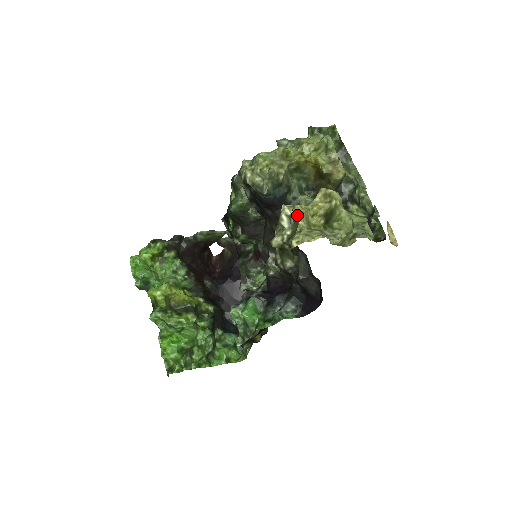
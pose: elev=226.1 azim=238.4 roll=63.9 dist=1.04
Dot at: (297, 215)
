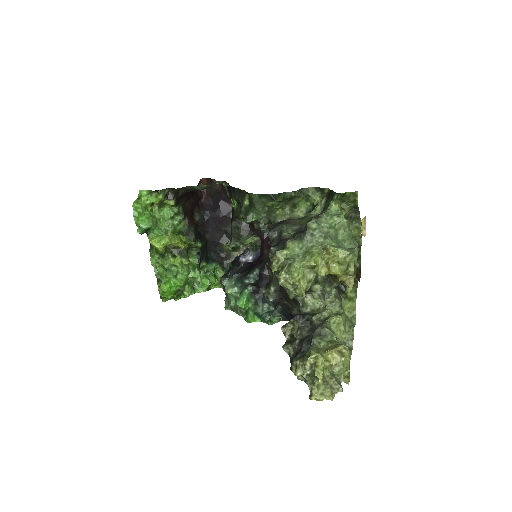
Dot at: (319, 378)
